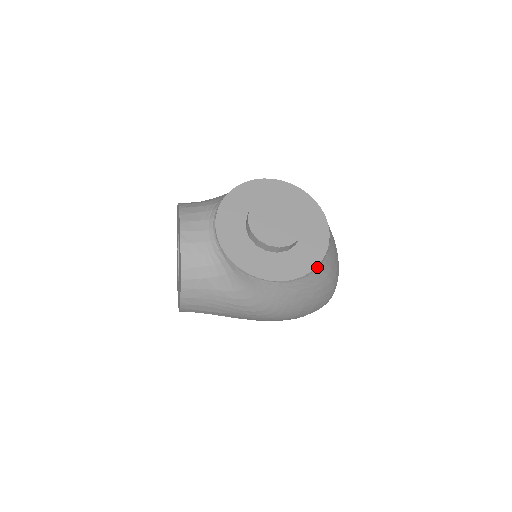
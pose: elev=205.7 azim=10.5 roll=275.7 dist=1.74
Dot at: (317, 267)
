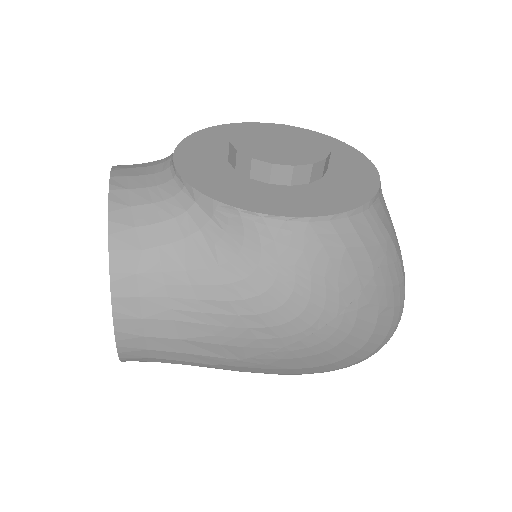
Dot at: (370, 203)
